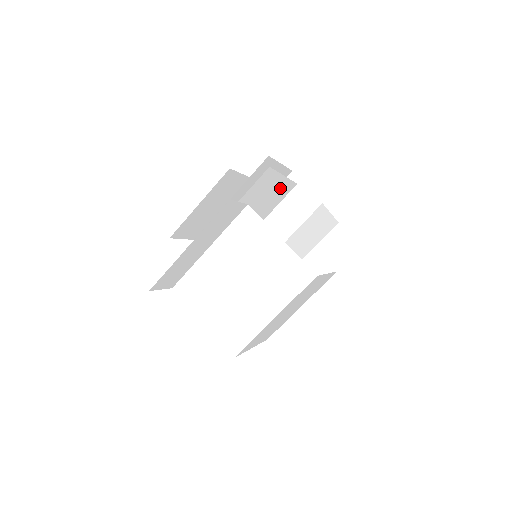
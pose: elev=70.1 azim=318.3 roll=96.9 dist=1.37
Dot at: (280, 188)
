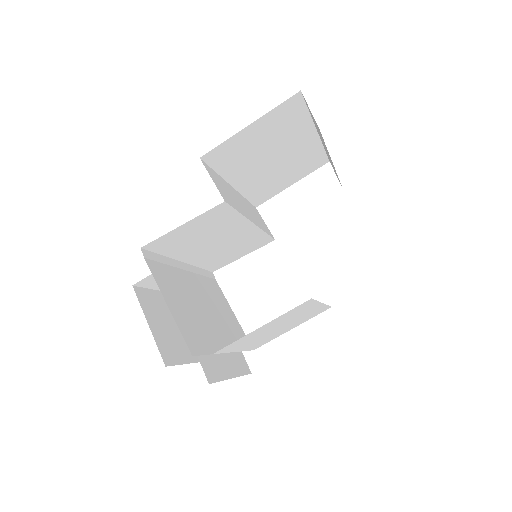
Dot at: (203, 220)
